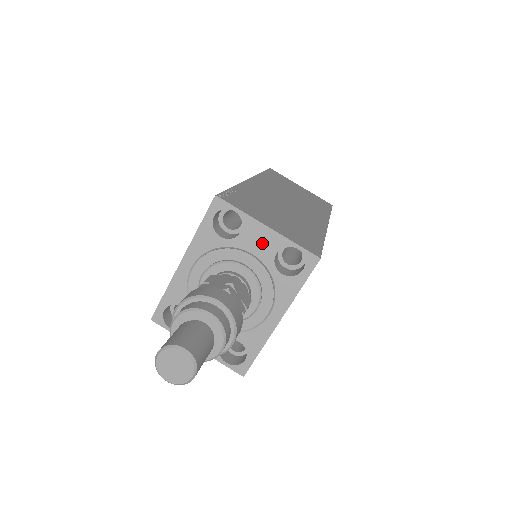
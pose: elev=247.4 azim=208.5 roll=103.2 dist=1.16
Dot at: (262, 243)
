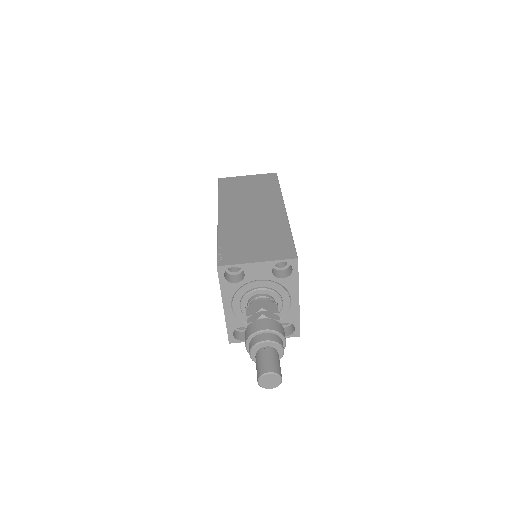
Dot at: (260, 272)
